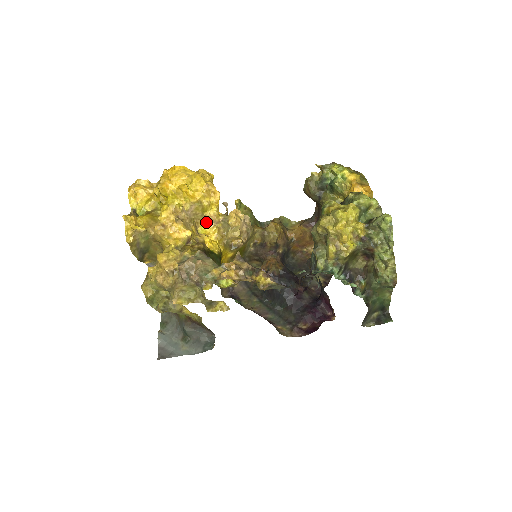
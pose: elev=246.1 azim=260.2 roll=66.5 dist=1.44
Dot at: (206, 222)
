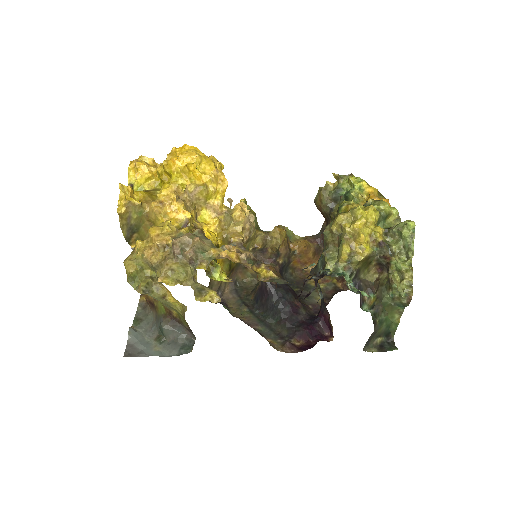
Dot at: (207, 211)
